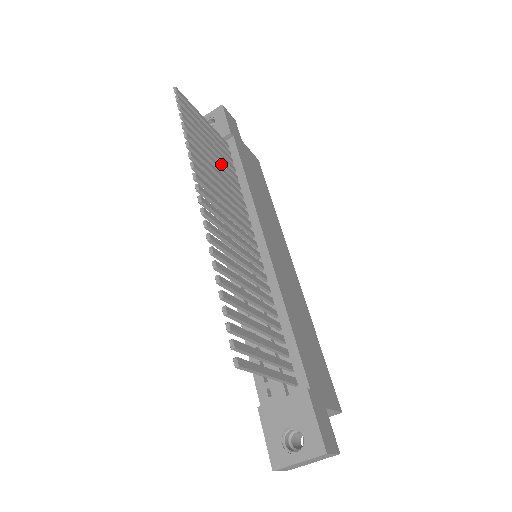
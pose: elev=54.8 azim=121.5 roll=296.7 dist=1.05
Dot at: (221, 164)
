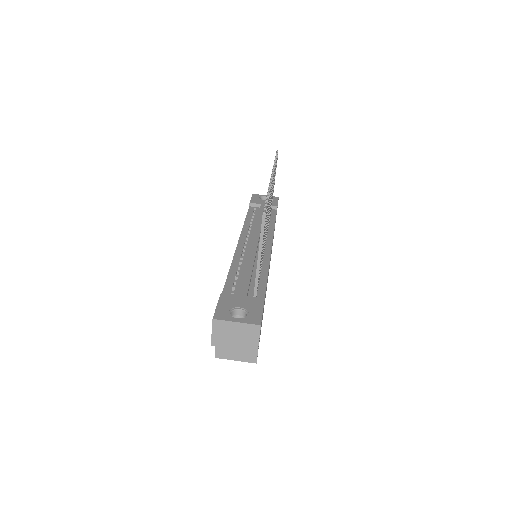
Dot at: occluded
